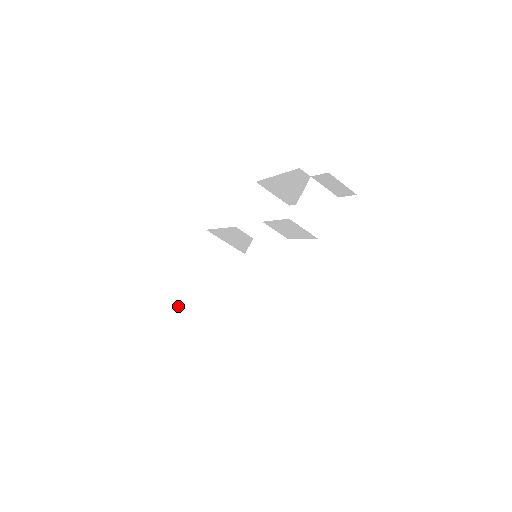
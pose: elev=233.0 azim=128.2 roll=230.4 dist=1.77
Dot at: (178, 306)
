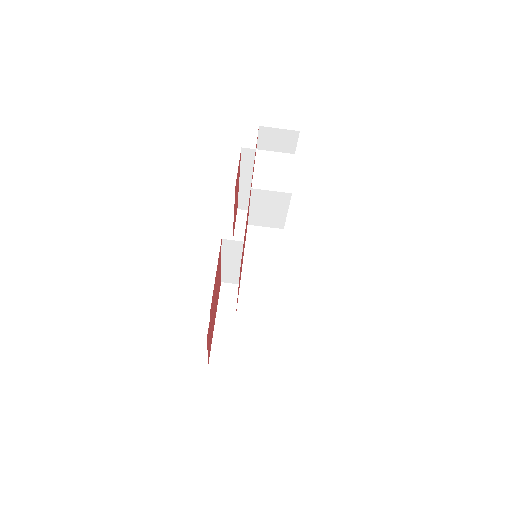
Dot at: (223, 365)
